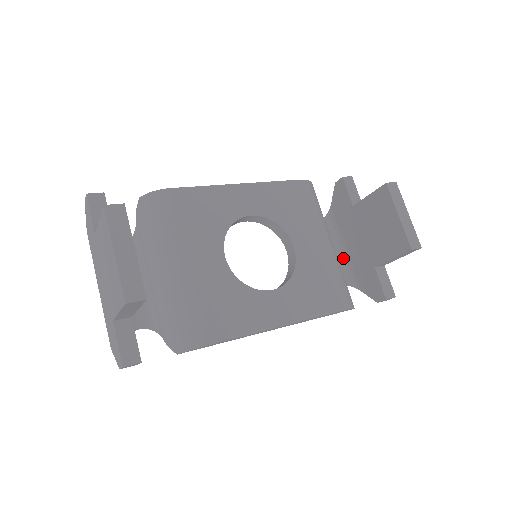
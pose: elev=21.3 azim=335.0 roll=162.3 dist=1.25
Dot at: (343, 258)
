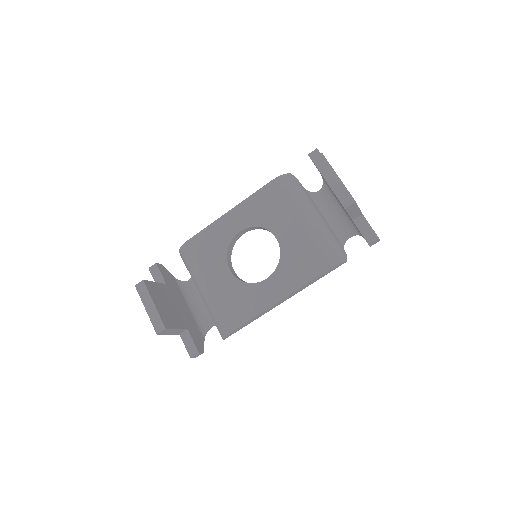
Dot at: (345, 214)
